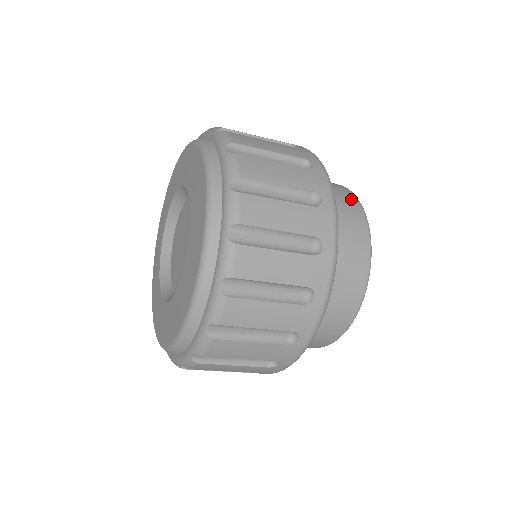
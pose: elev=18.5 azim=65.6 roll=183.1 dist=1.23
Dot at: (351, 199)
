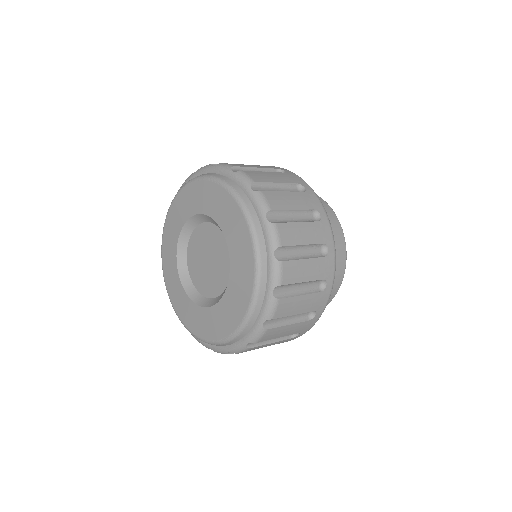
Dot at: (341, 246)
